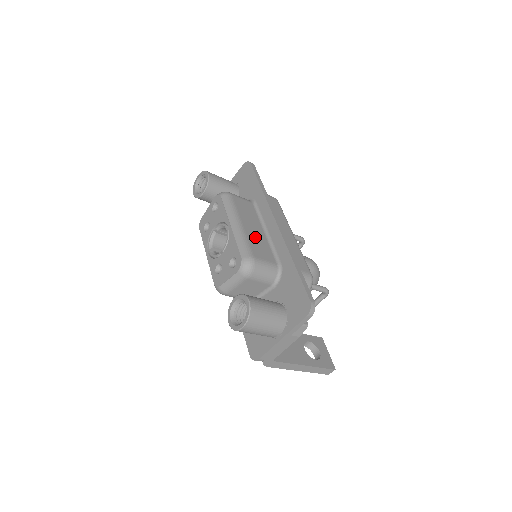
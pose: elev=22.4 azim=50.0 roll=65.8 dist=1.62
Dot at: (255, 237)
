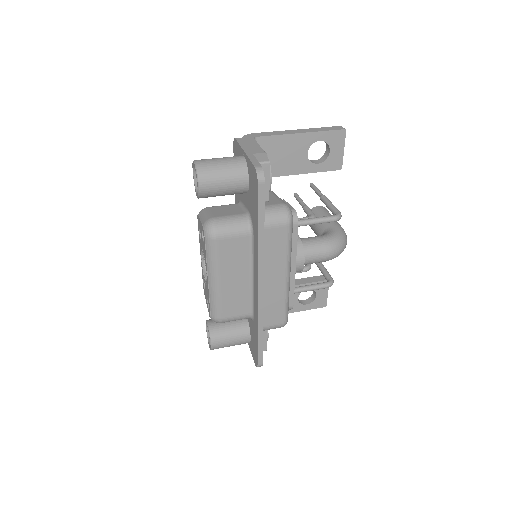
Dot at: (233, 292)
